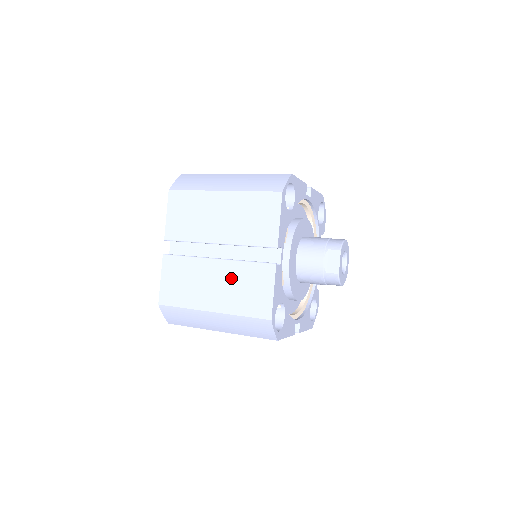
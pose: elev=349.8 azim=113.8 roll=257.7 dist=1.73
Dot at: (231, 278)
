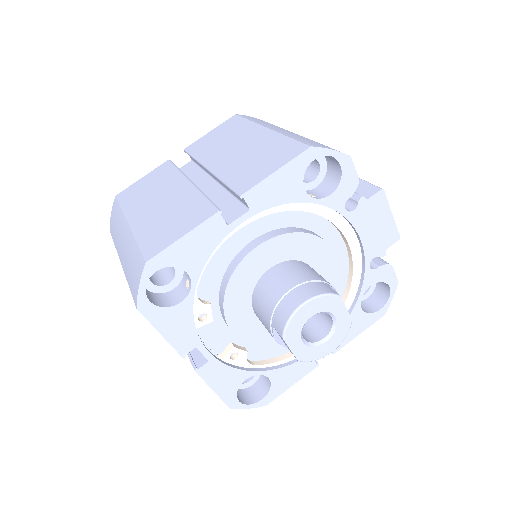
Dot at: occluded
